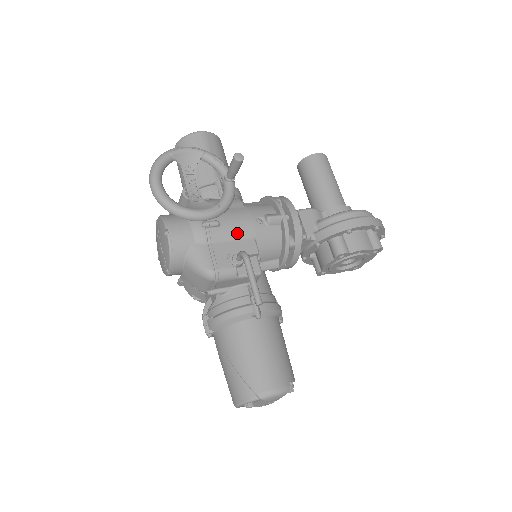
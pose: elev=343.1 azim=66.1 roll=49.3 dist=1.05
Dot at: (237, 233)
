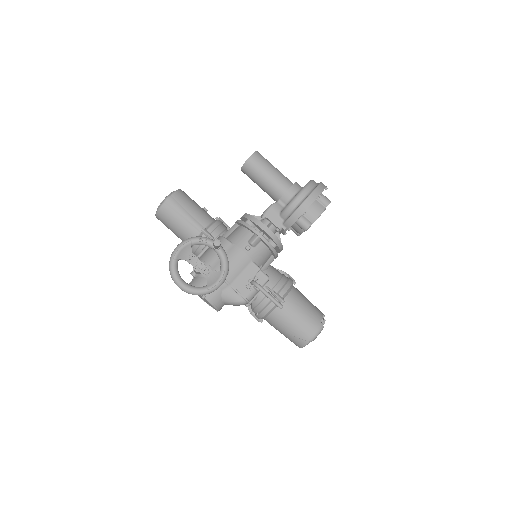
Dot at: (241, 267)
